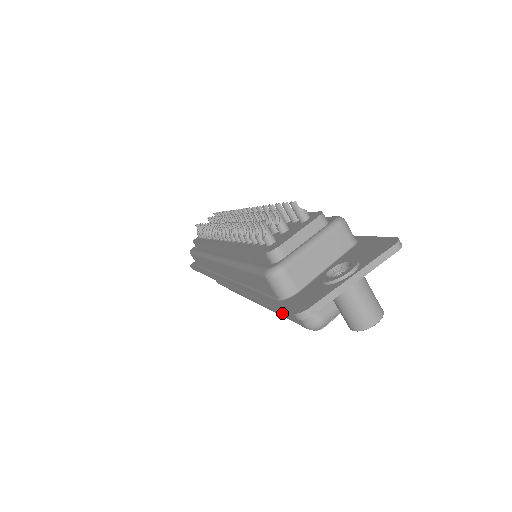
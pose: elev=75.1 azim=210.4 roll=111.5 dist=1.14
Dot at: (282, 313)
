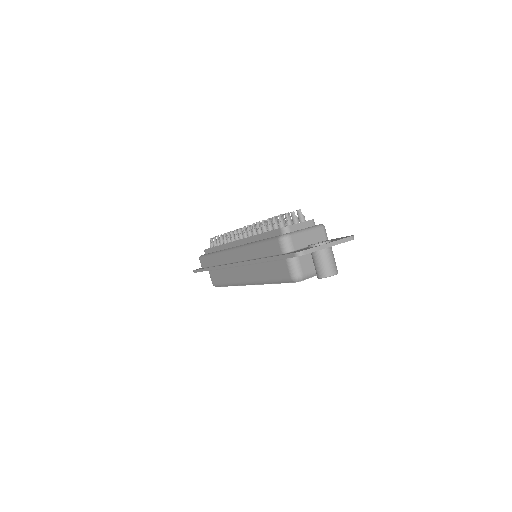
Dot at: (275, 276)
